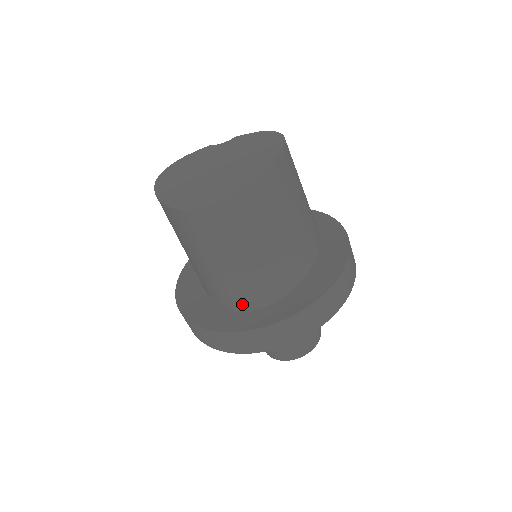
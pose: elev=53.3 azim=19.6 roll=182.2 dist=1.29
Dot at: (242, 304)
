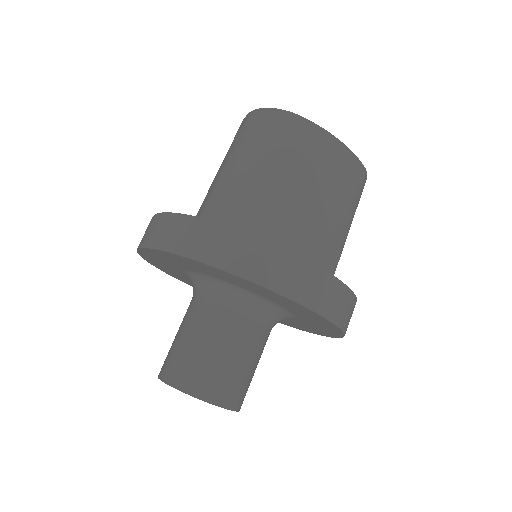
Dot at: (209, 219)
